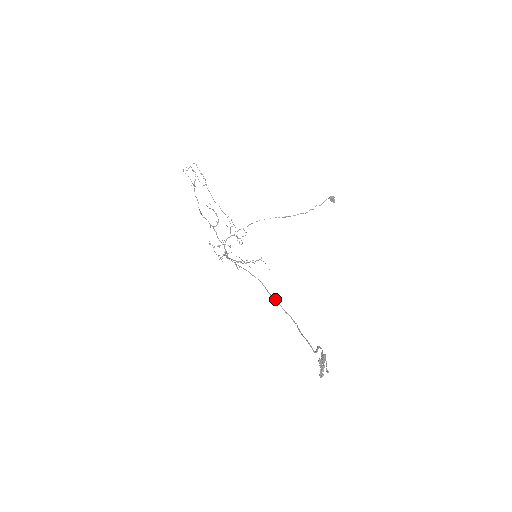
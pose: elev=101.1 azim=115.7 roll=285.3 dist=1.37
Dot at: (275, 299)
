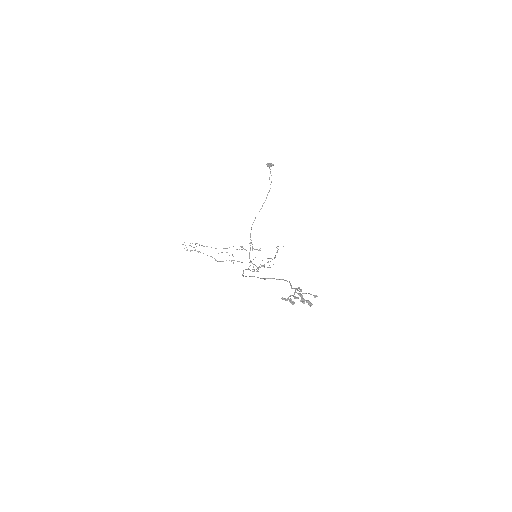
Dot at: (268, 278)
